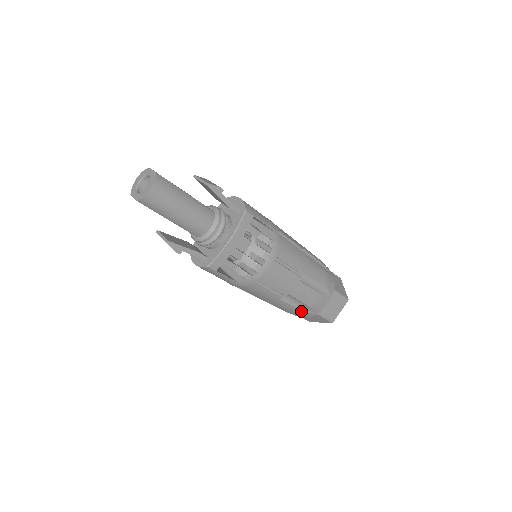
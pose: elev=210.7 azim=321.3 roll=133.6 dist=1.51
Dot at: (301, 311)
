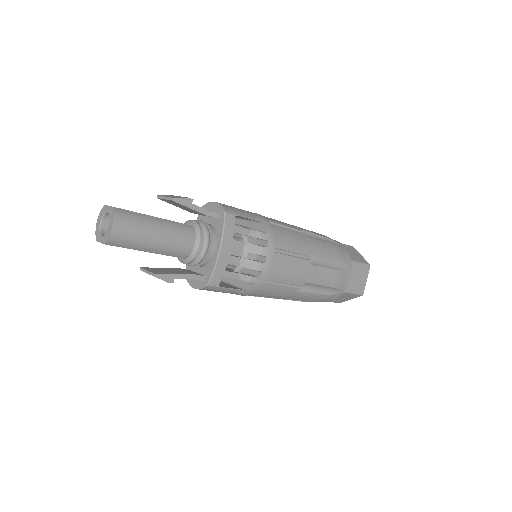
Dot at: (325, 295)
